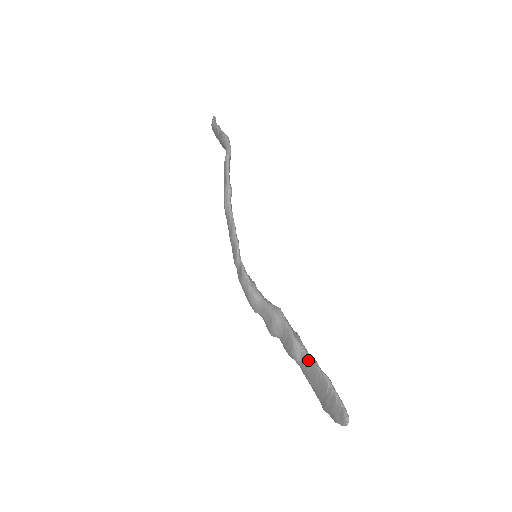
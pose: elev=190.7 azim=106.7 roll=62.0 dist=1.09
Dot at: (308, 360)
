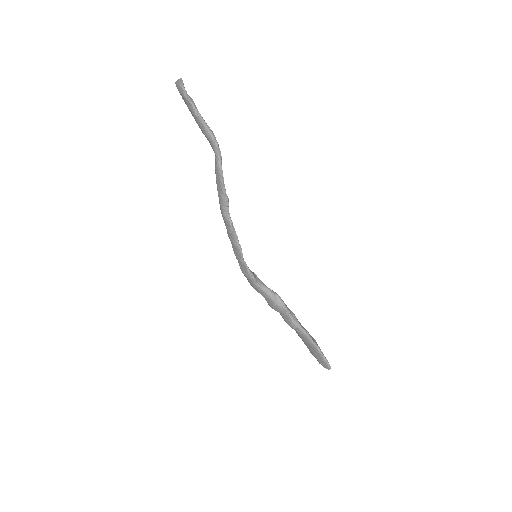
Dot at: (303, 333)
